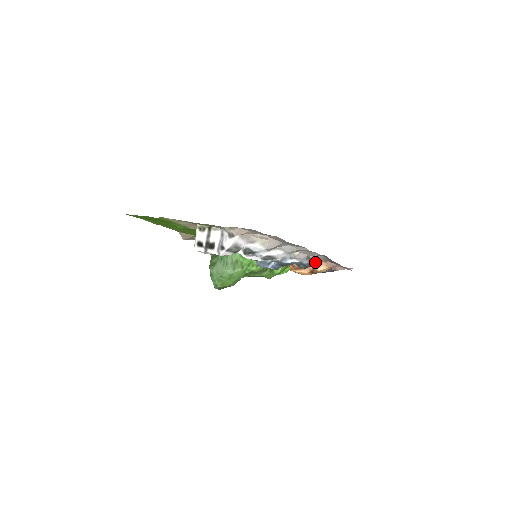
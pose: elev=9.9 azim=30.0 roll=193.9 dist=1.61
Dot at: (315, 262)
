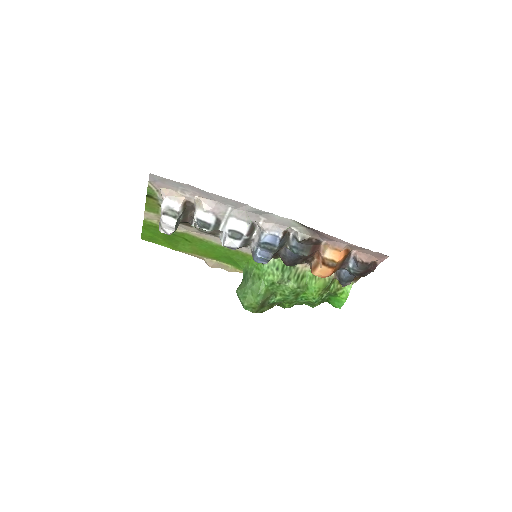
Dot at: (299, 237)
